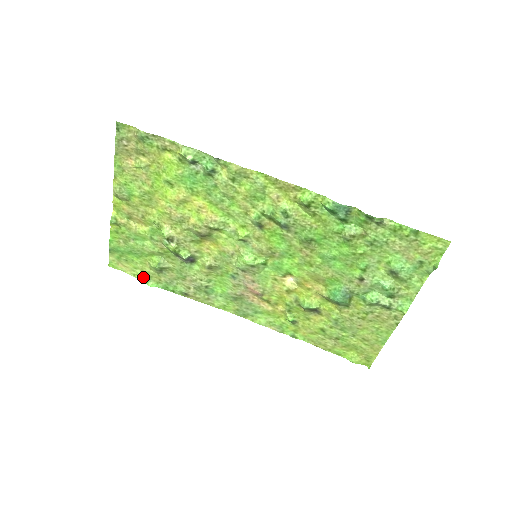
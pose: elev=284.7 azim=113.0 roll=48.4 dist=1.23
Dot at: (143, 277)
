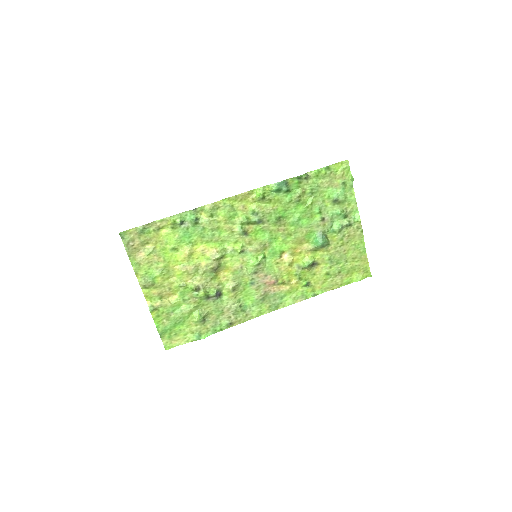
Dot at: (195, 336)
